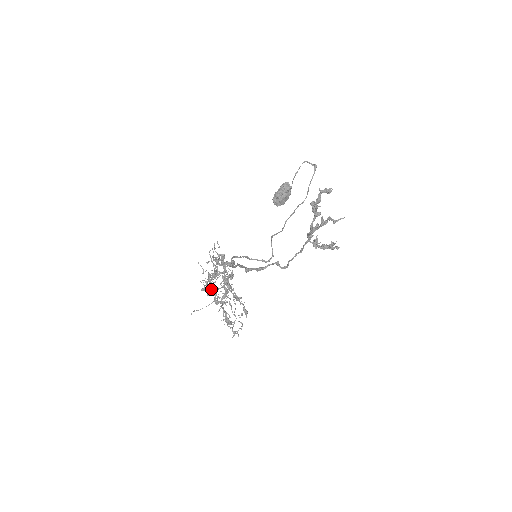
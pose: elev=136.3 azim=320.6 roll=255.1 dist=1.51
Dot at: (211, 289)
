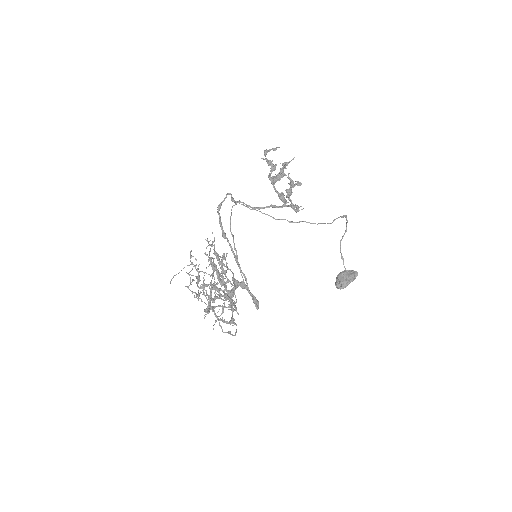
Dot at: occluded
